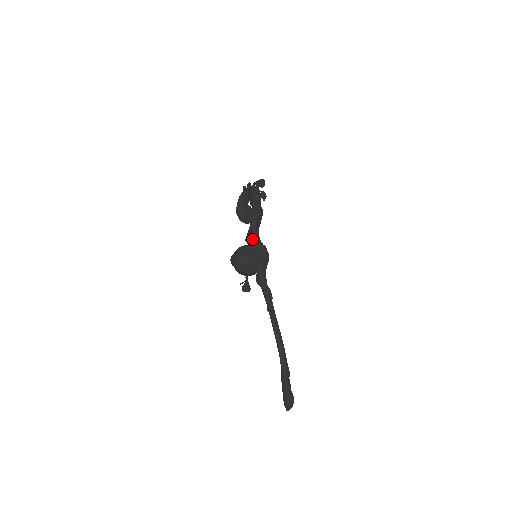
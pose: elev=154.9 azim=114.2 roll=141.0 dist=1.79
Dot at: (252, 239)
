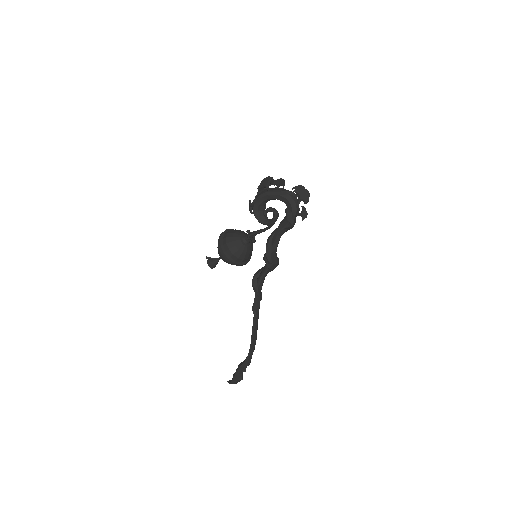
Dot at: (271, 252)
